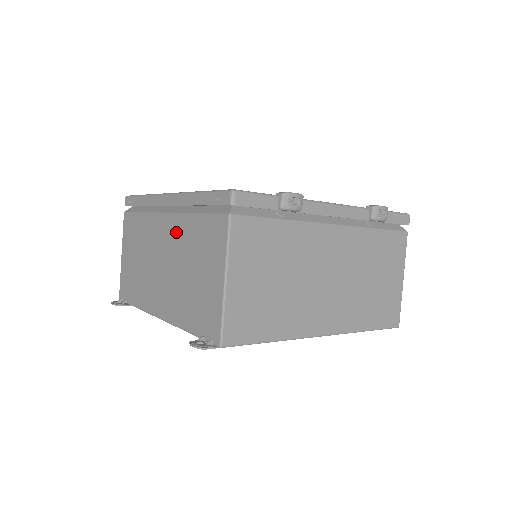
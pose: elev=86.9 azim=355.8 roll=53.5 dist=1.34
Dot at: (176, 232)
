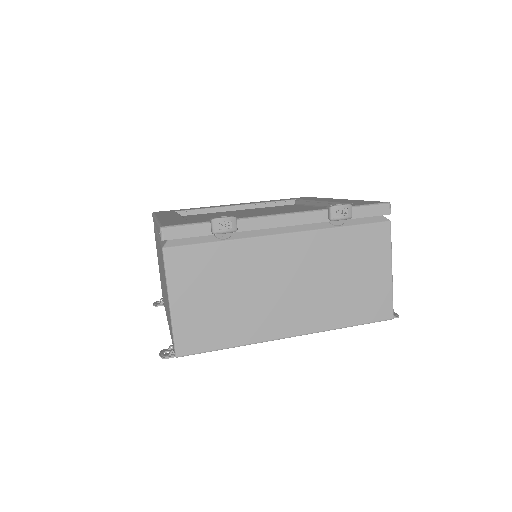
Dot at: occluded
